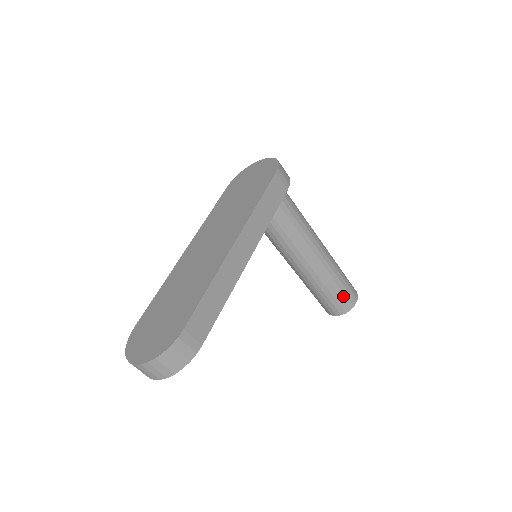
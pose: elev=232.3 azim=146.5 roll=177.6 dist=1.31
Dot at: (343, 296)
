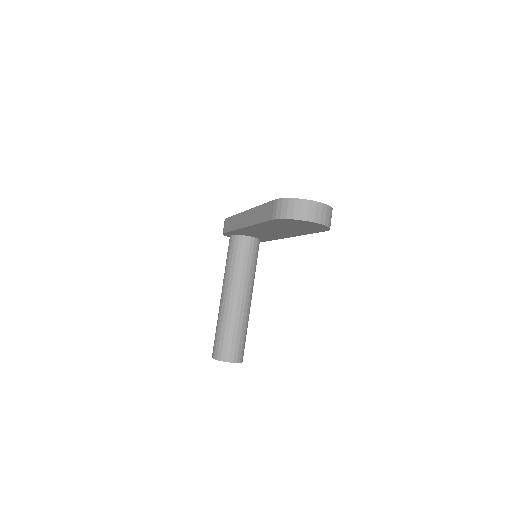
Dot at: (244, 345)
